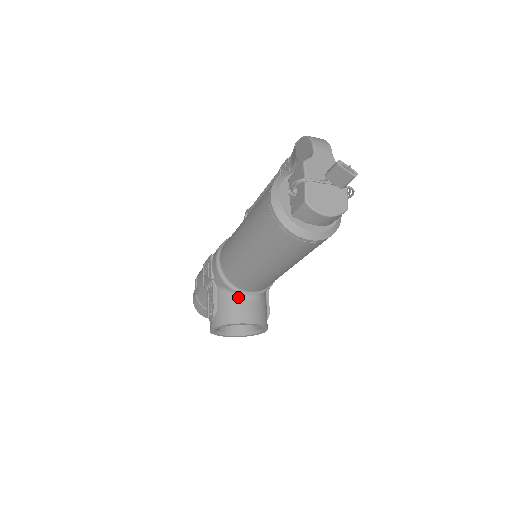
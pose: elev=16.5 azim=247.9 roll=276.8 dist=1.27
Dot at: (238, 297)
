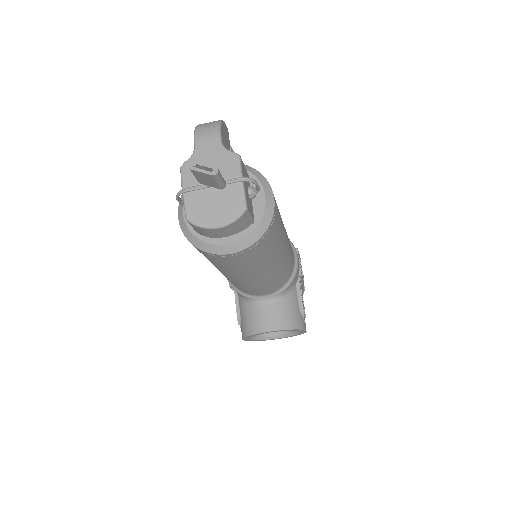
Dot at: (254, 303)
